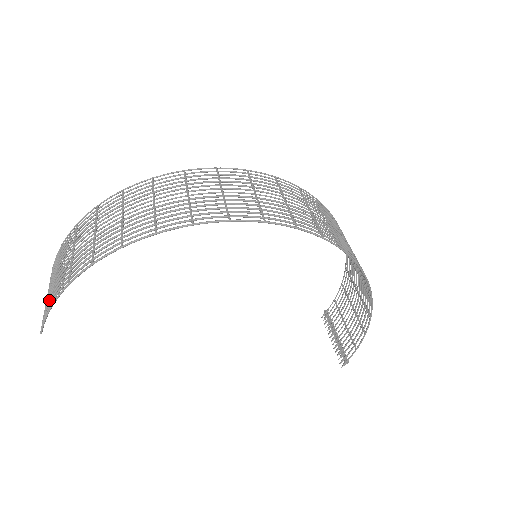
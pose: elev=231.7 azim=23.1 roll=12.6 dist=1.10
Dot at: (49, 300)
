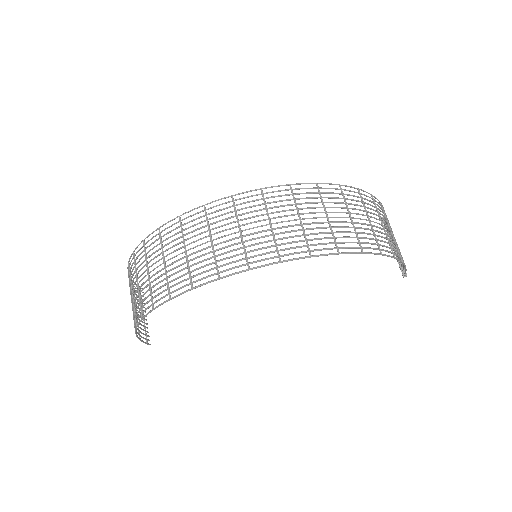
Dot at: occluded
